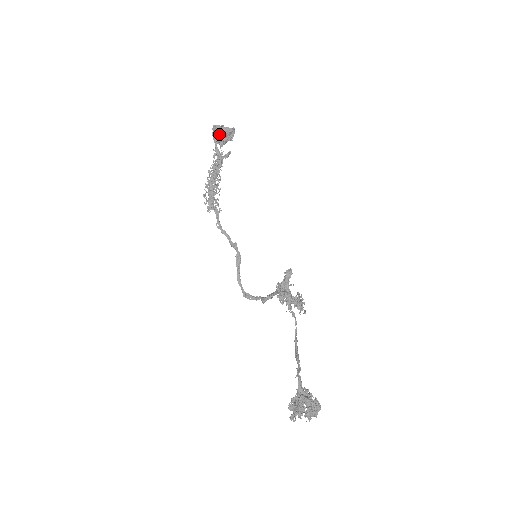
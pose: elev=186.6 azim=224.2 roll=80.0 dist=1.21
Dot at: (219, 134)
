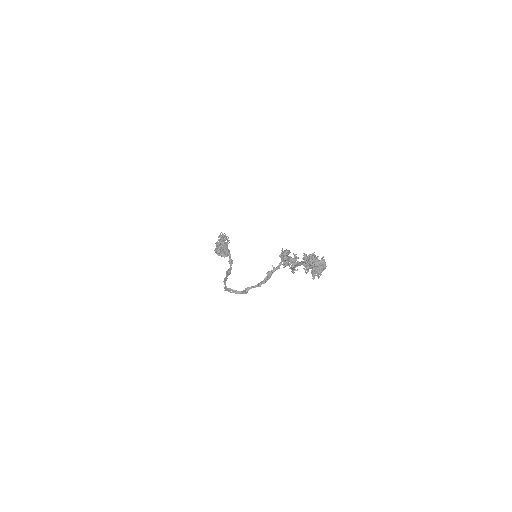
Dot at: occluded
